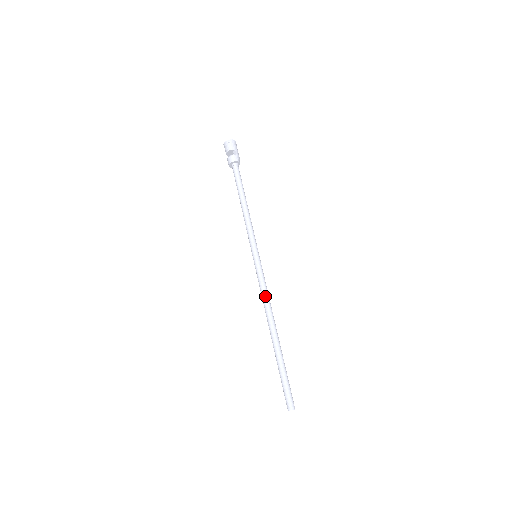
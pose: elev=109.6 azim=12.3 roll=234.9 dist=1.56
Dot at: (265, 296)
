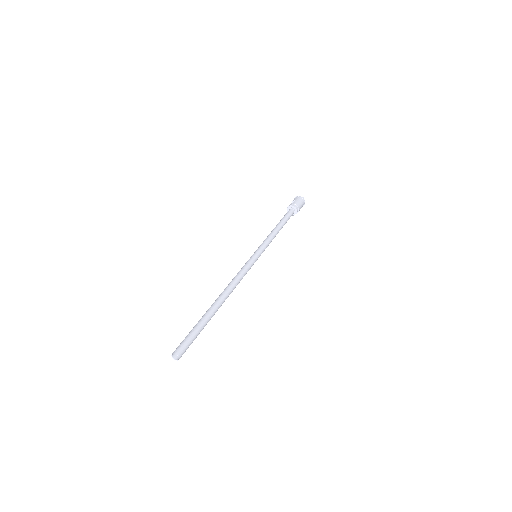
Dot at: (234, 277)
